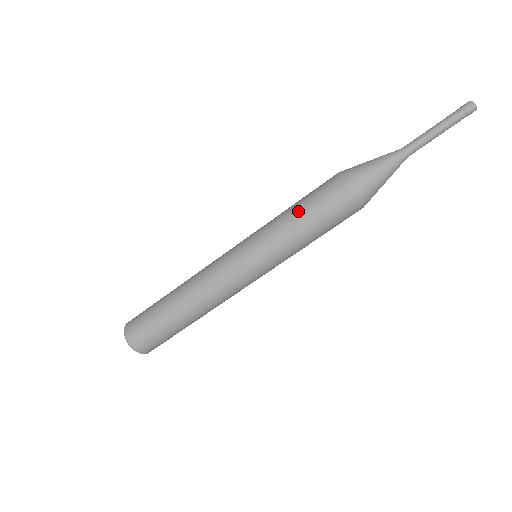
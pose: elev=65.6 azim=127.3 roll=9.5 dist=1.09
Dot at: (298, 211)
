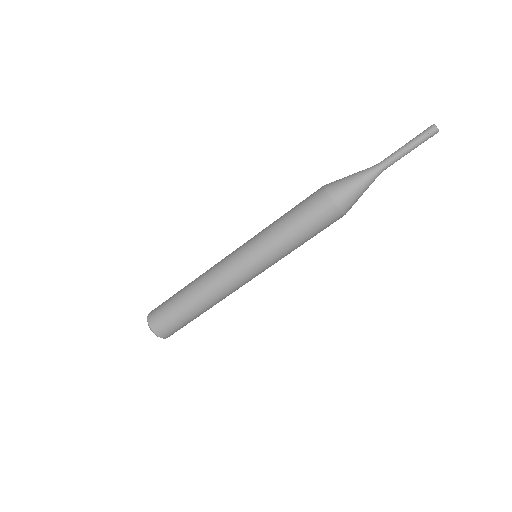
Dot at: (296, 229)
